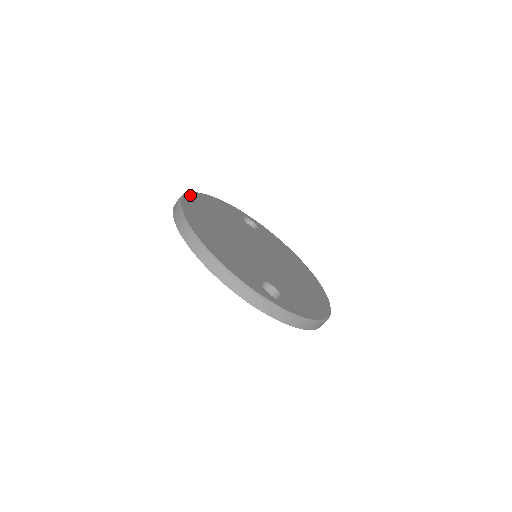
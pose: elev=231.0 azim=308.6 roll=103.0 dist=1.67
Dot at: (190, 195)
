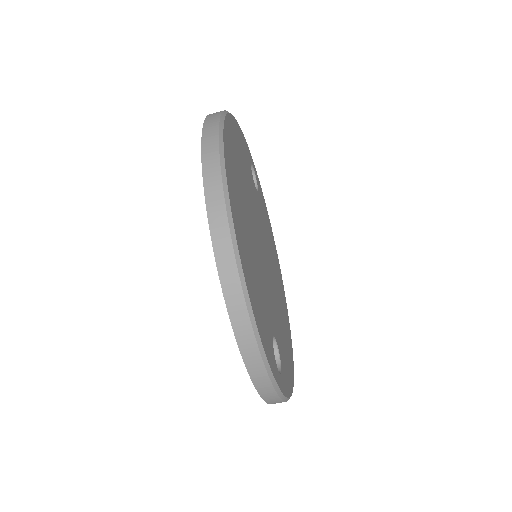
Dot at: (226, 125)
